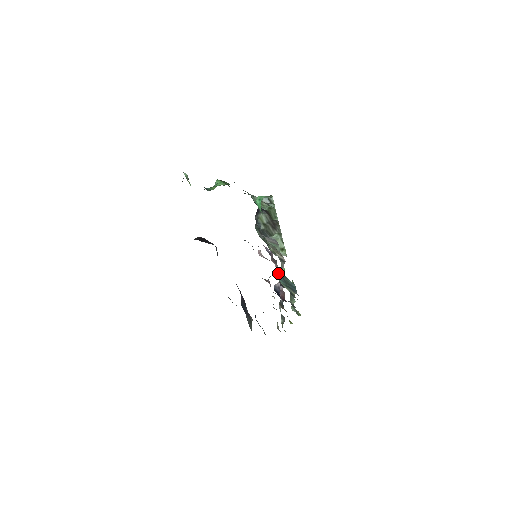
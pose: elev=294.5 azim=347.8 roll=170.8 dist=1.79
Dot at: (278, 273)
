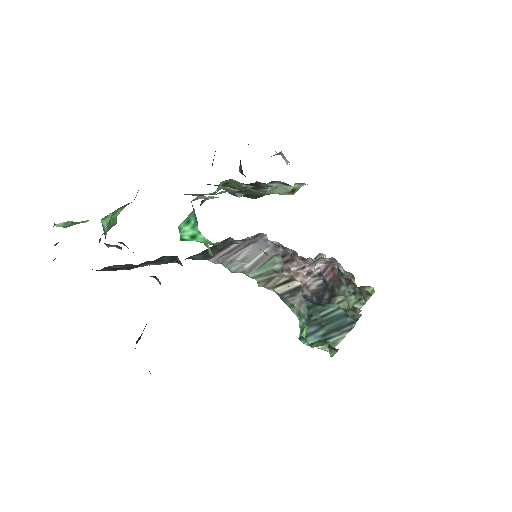
Dot at: occluded
